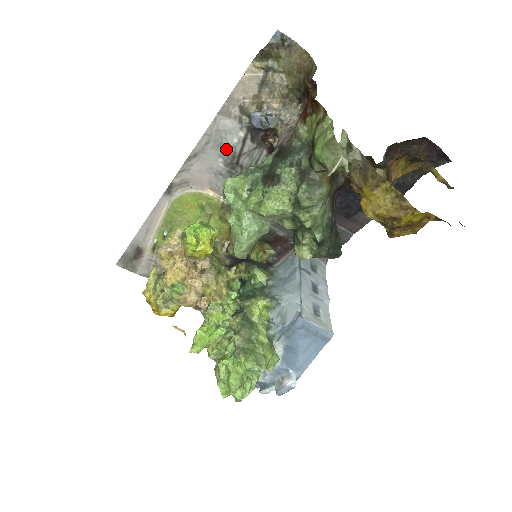
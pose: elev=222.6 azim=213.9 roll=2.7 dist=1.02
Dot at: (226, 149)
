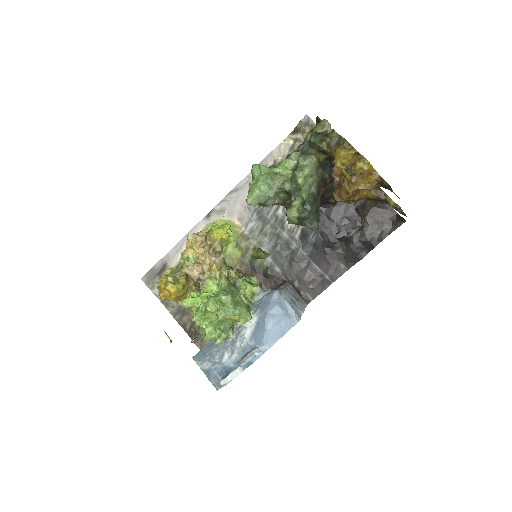
Dot at: occluded
